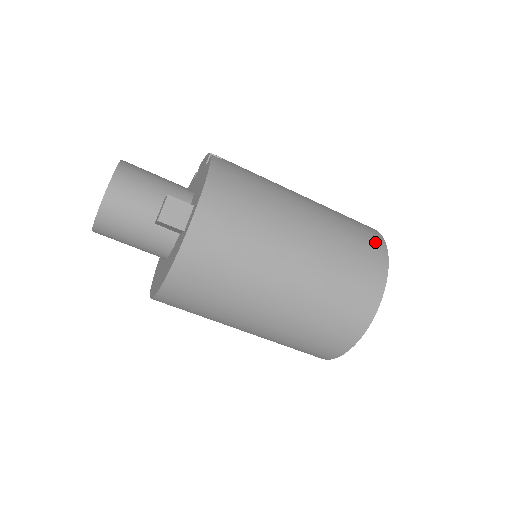
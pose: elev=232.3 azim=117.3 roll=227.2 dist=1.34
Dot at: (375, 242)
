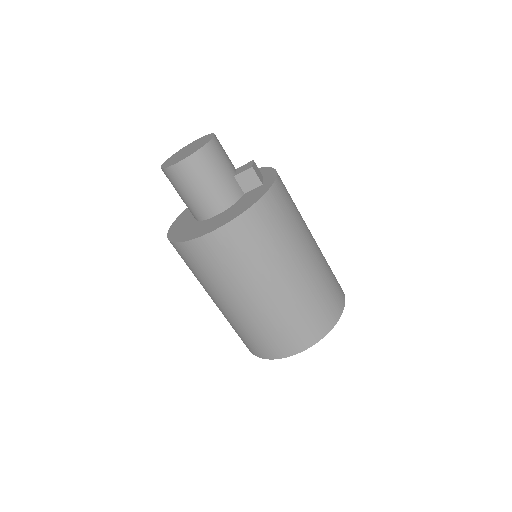
Dot at: occluded
